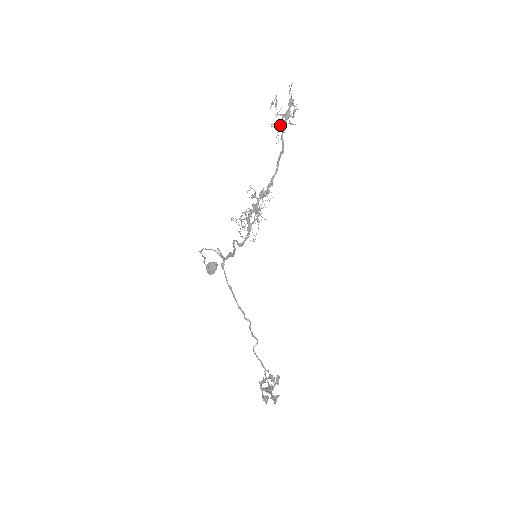
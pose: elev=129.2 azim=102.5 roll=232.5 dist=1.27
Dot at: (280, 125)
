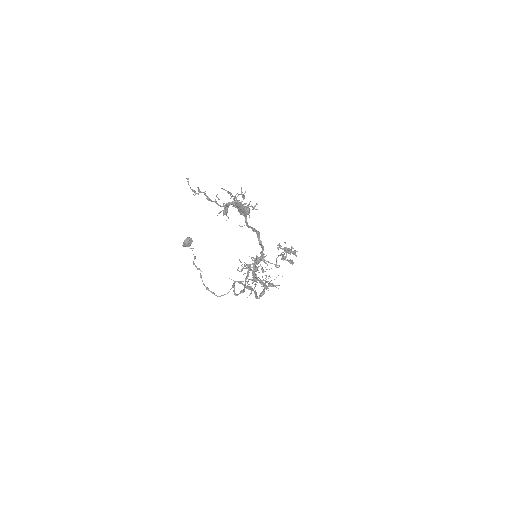
Dot at: (227, 206)
